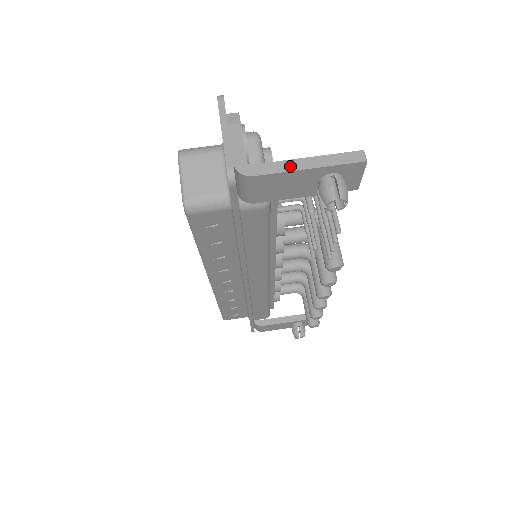
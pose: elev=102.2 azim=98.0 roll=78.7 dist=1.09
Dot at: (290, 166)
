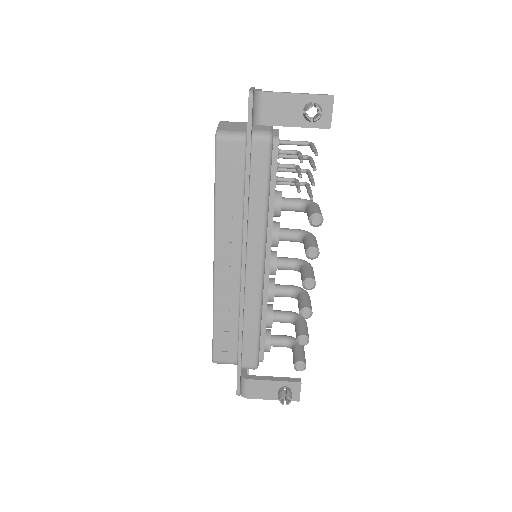
Dot at: (287, 92)
